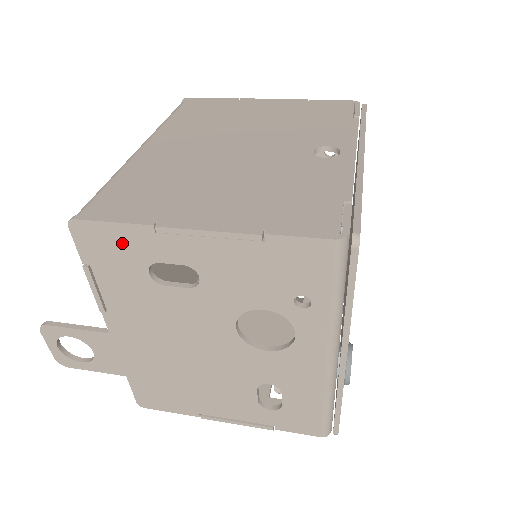
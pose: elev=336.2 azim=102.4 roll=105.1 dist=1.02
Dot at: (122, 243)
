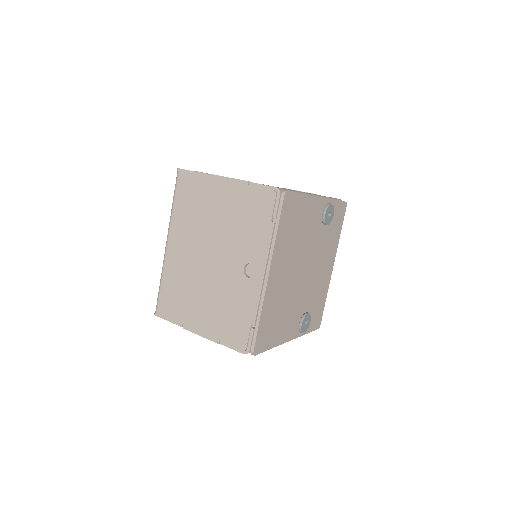
Dot at: occluded
